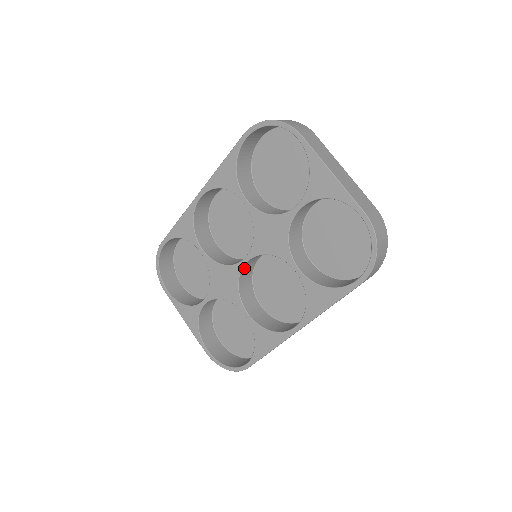
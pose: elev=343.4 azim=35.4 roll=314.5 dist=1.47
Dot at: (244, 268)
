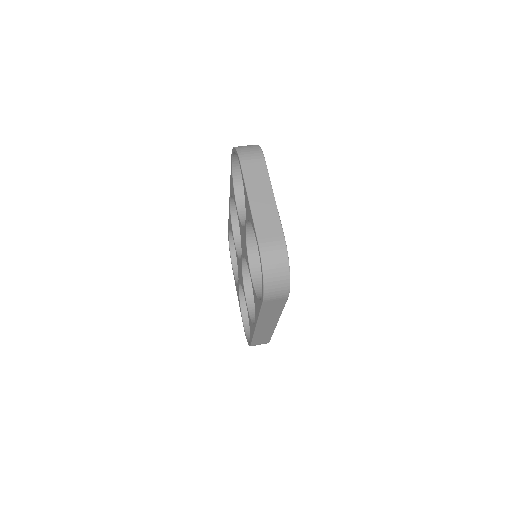
Dot at: (245, 264)
